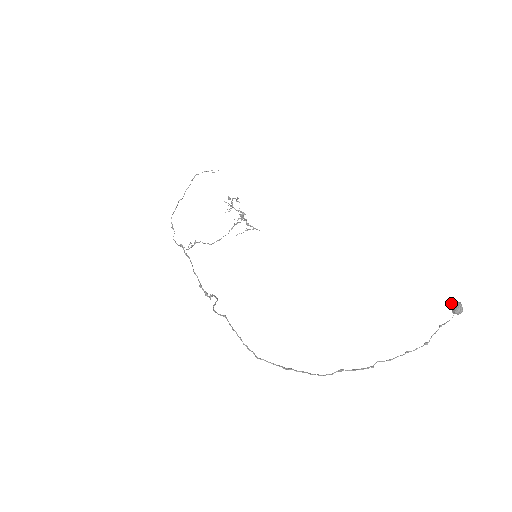
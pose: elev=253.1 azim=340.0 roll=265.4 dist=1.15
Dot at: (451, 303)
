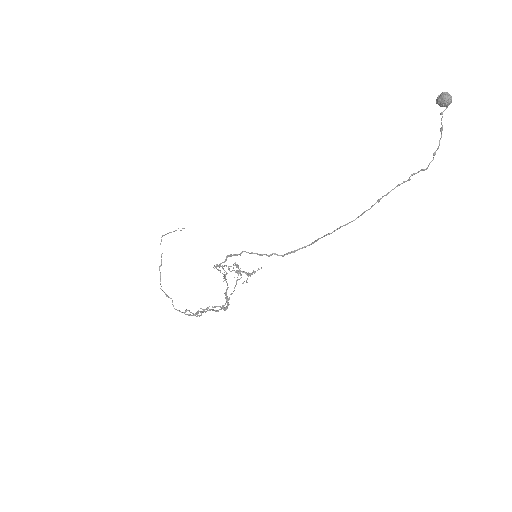
Dot at: (436, 102)
